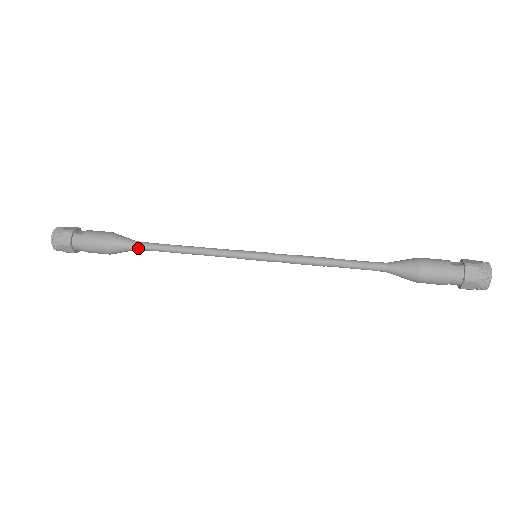
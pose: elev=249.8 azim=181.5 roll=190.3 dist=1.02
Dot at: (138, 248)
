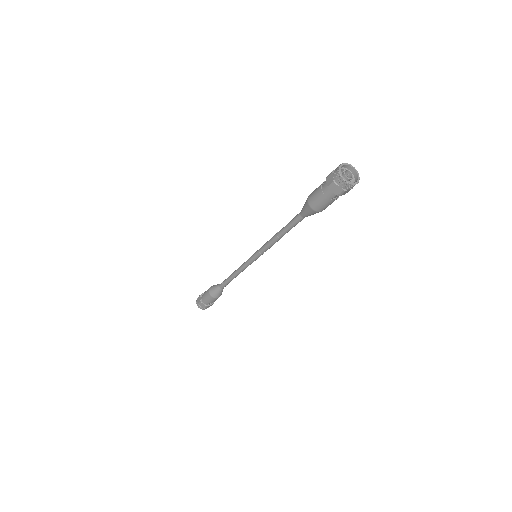
Dot at: (221, 287)
